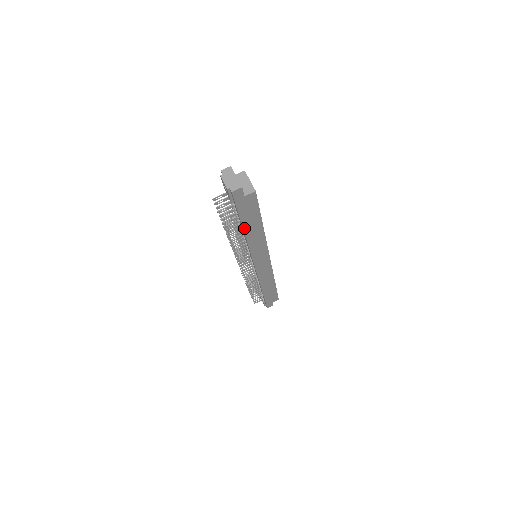
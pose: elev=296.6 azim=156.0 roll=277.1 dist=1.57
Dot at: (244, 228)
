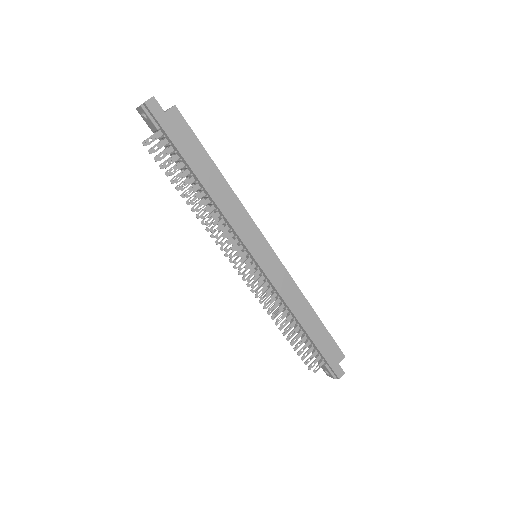
Dot at: (196, 174)
